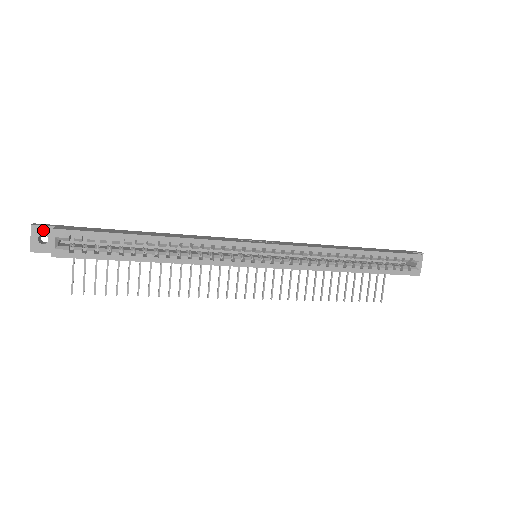
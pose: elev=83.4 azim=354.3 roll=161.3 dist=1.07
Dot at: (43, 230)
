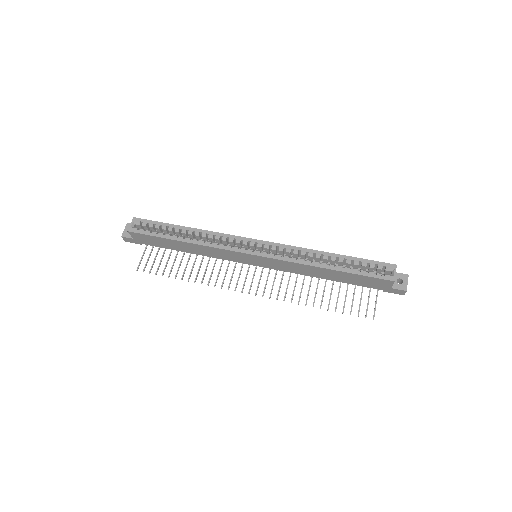
Dot at: occluded
